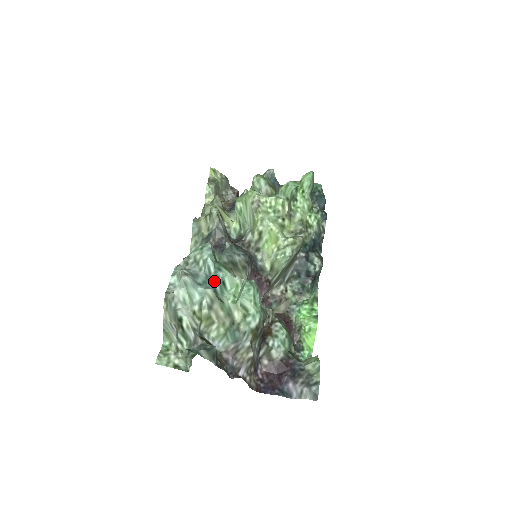
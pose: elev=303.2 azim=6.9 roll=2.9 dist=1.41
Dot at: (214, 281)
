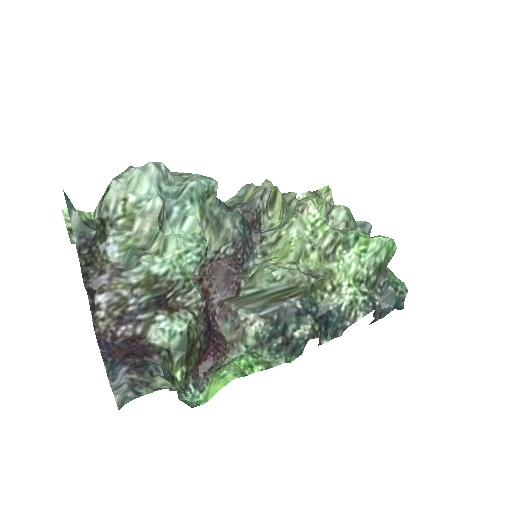
Dot at: (177, 205)
